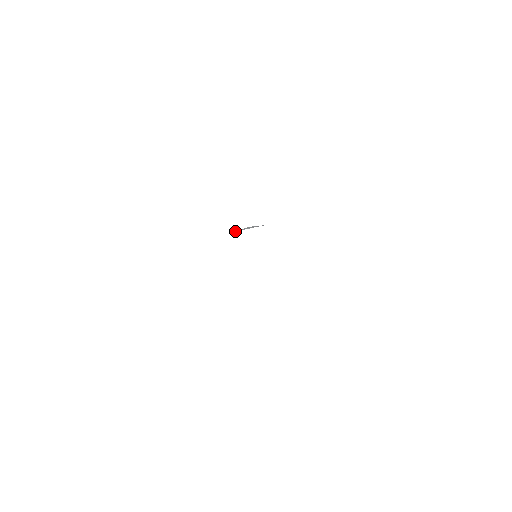
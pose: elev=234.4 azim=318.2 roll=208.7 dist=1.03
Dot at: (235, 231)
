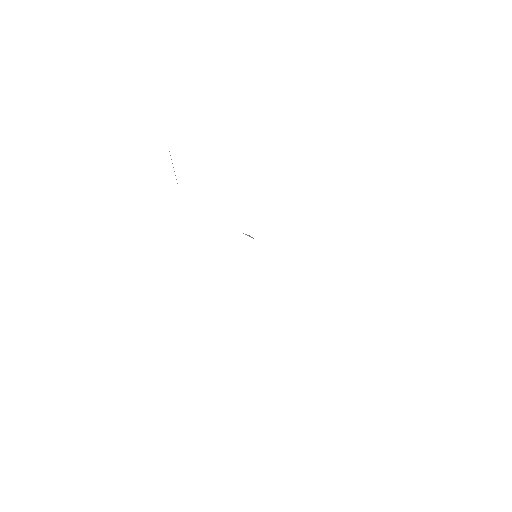
Dot at: occluded
